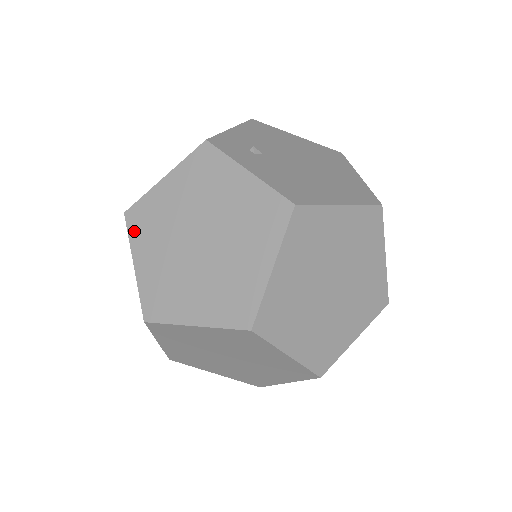
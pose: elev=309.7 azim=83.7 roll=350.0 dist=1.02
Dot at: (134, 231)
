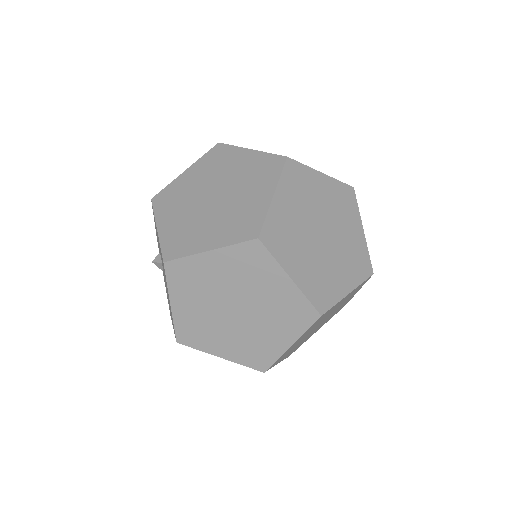
Dot at: (159, 207)
